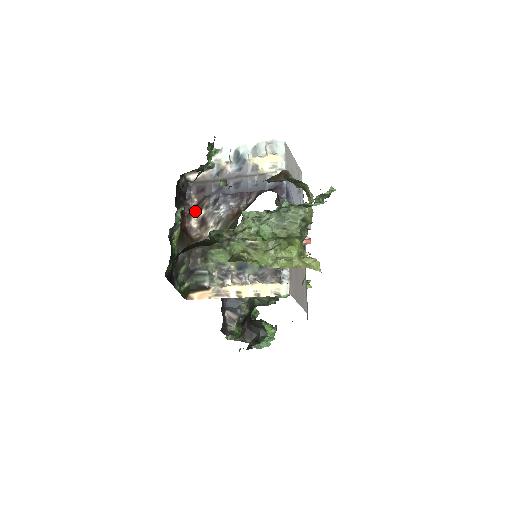
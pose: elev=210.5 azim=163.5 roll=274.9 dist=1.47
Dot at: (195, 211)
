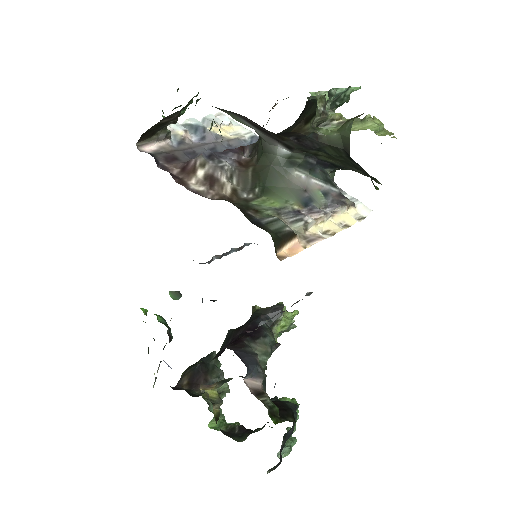
Dot at: (186, 176)
